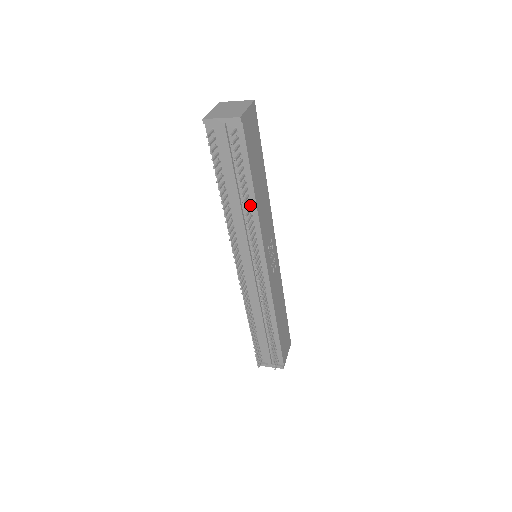
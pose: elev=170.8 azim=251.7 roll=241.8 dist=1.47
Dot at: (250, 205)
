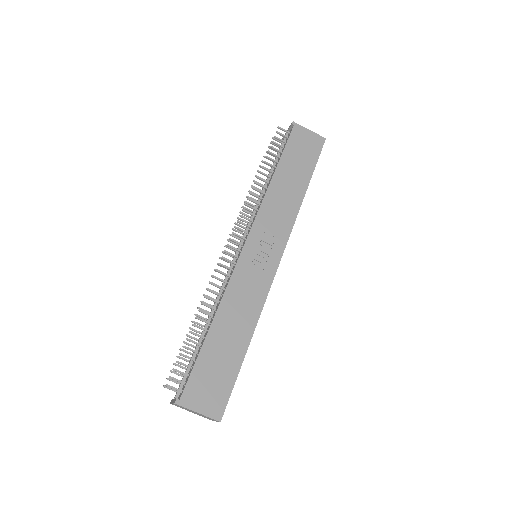
Dot at: occluded
